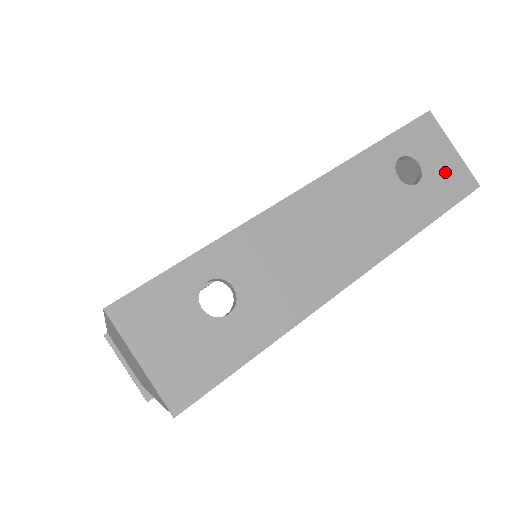
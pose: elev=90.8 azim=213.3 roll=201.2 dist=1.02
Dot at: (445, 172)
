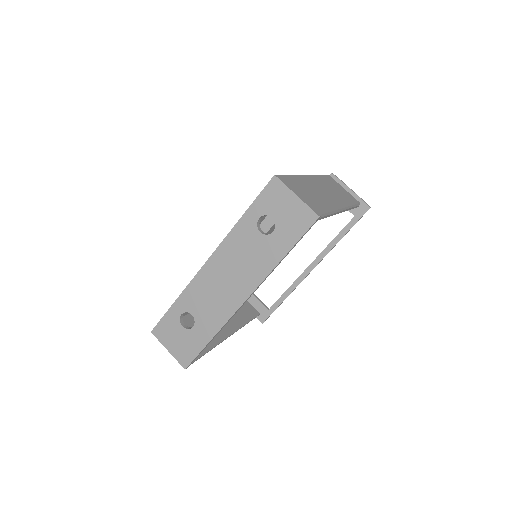
Dot at: (291, 216)
